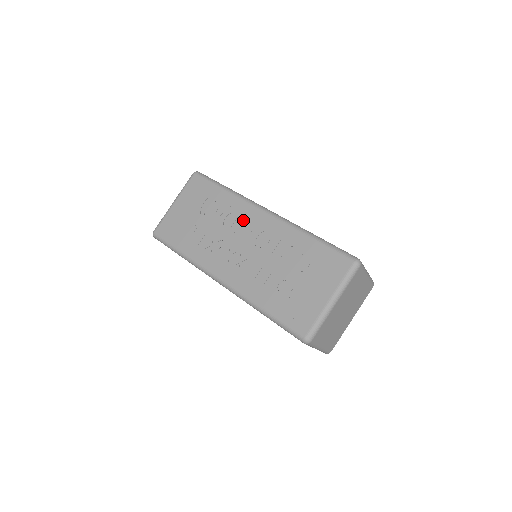
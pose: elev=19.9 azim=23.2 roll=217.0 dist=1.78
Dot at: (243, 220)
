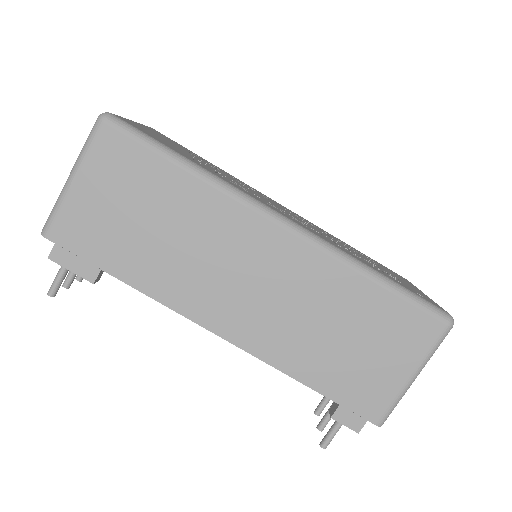
Dot at: occluded
